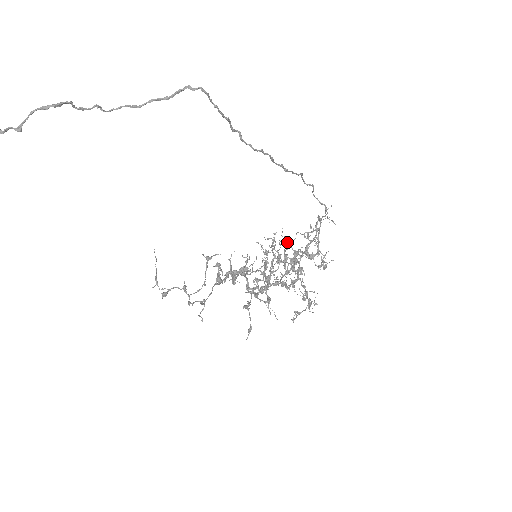
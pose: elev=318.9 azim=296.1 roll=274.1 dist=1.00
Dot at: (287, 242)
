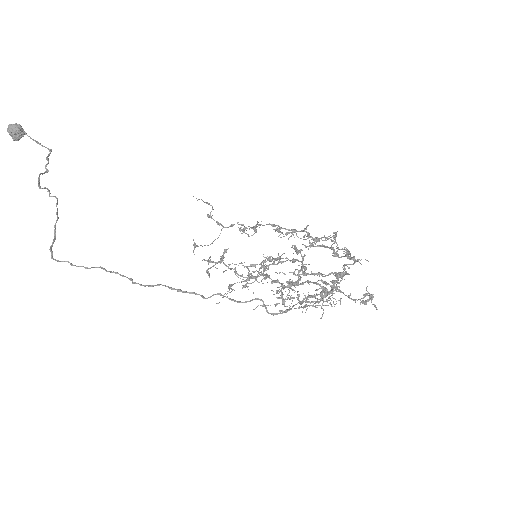
Dot at: (295, 269)
